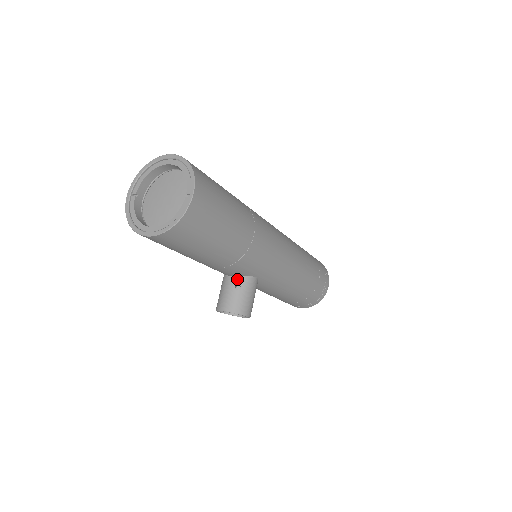
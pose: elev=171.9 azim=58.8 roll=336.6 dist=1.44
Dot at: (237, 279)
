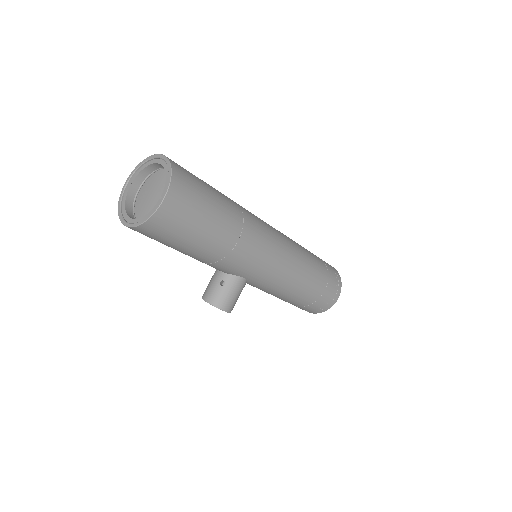
Dot at: (224, 275)
